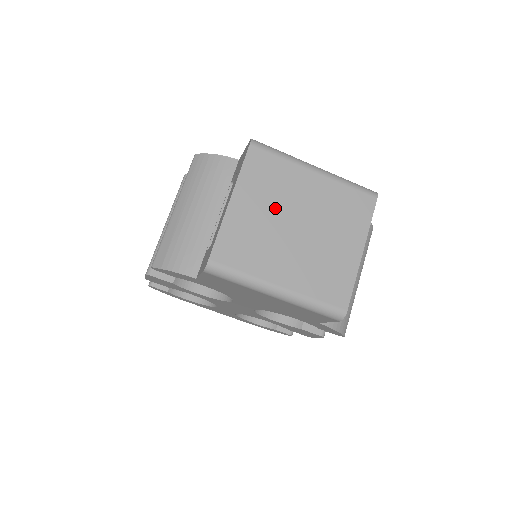
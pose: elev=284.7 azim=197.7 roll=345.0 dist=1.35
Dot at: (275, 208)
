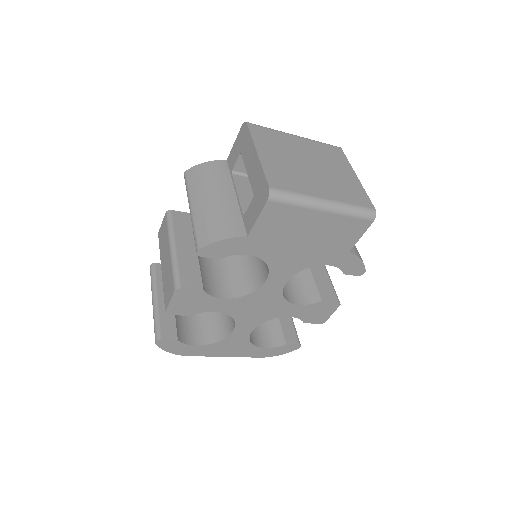
Dot at: (288, 156)
